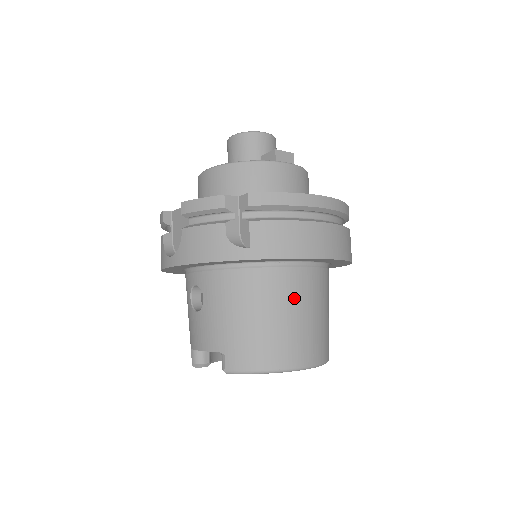
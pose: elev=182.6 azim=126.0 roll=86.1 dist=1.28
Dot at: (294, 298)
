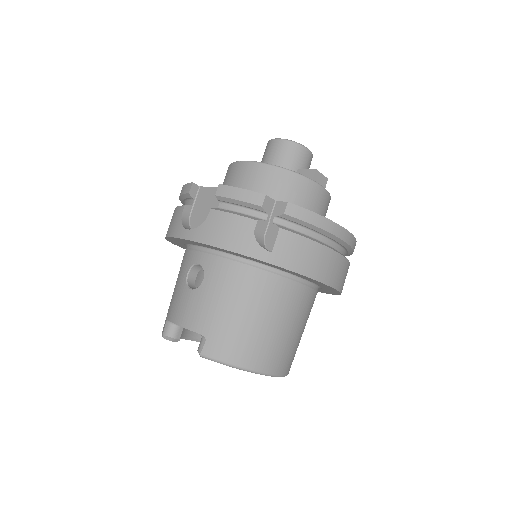
Dot at: (287, 310)
